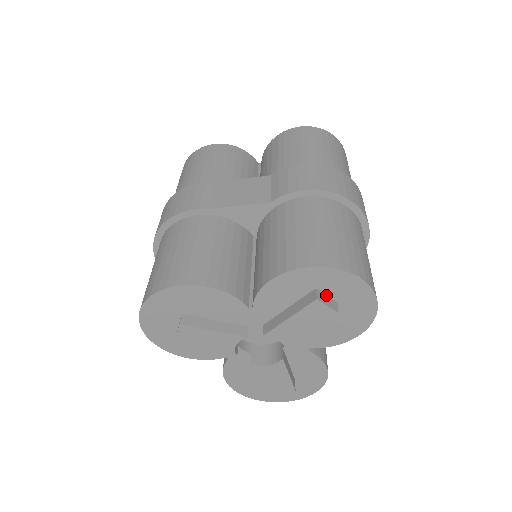
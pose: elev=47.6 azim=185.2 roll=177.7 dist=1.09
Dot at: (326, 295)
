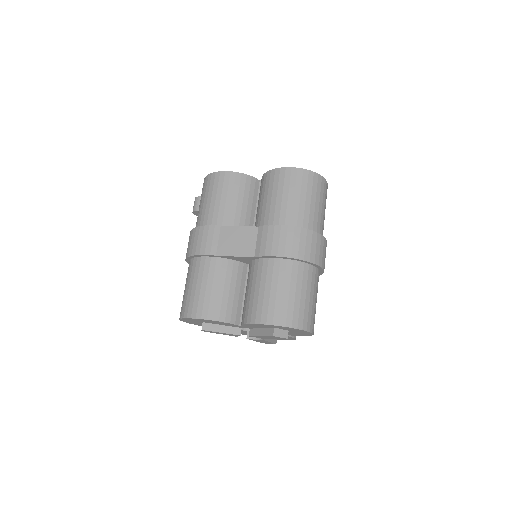
Dot at: (281, 329)
